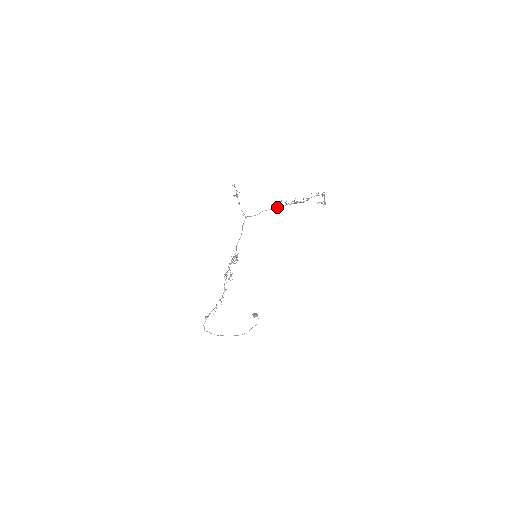
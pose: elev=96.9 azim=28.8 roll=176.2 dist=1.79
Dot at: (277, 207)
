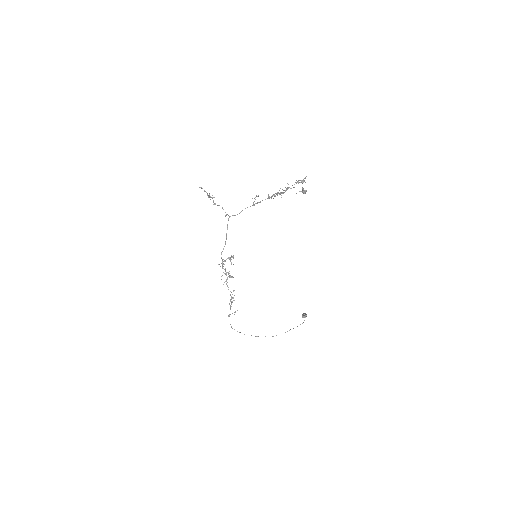
Dot at: (258, 202)
